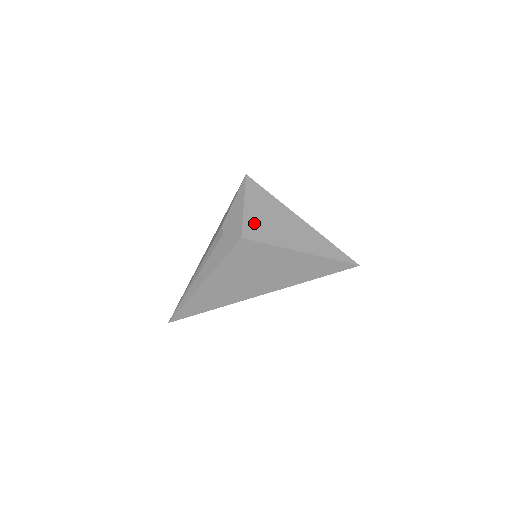
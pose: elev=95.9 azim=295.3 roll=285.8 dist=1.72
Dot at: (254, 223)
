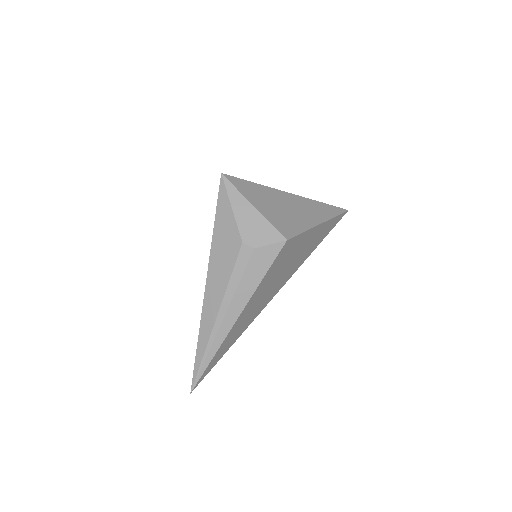
Dot at: (278, 219)
